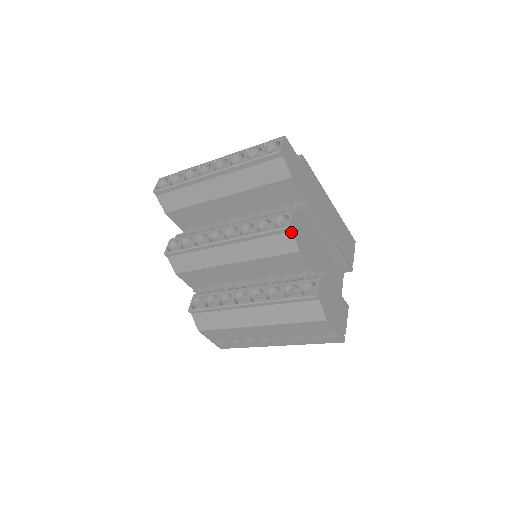
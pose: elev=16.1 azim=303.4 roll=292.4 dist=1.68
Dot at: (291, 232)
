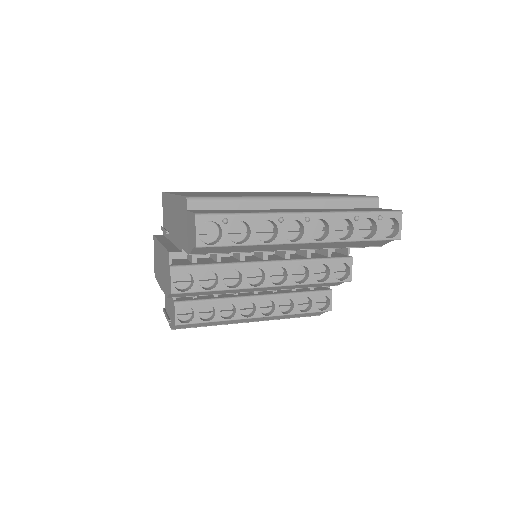
Dot at: occluded
